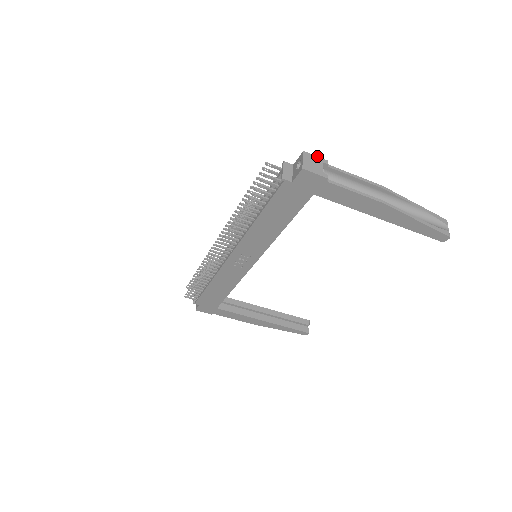
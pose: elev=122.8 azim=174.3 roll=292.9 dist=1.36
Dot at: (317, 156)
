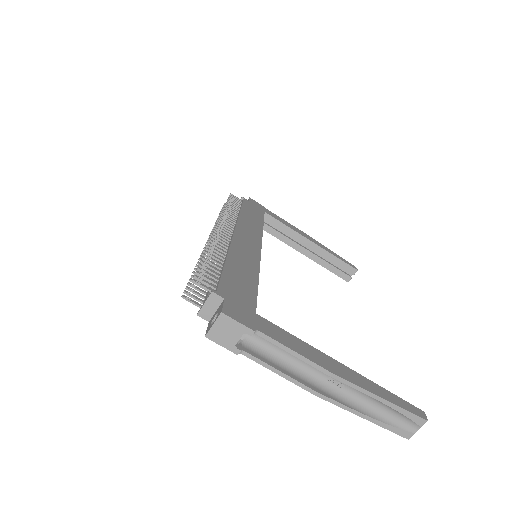
Dot at: (240, 323)
